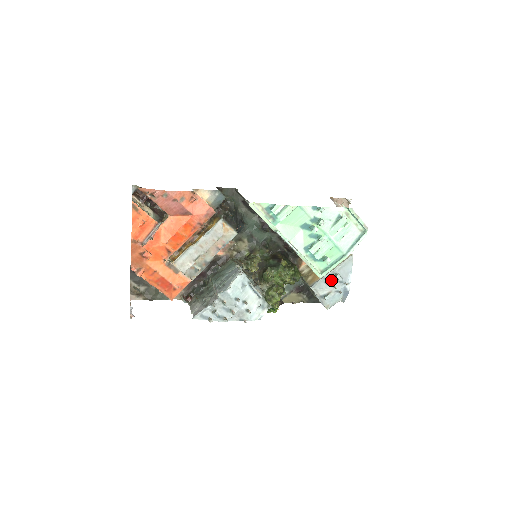
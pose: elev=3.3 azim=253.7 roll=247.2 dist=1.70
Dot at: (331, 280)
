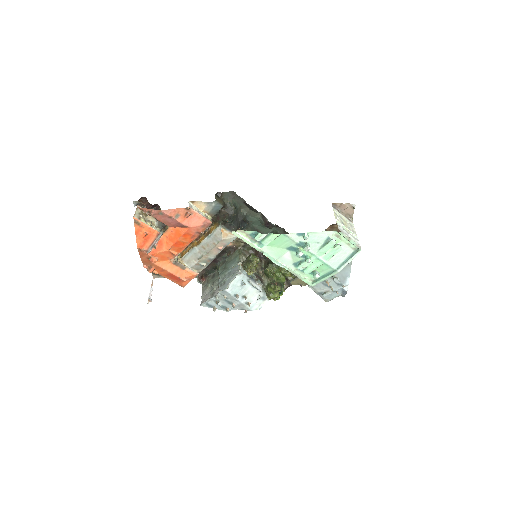
Dot at: (328, 281)
